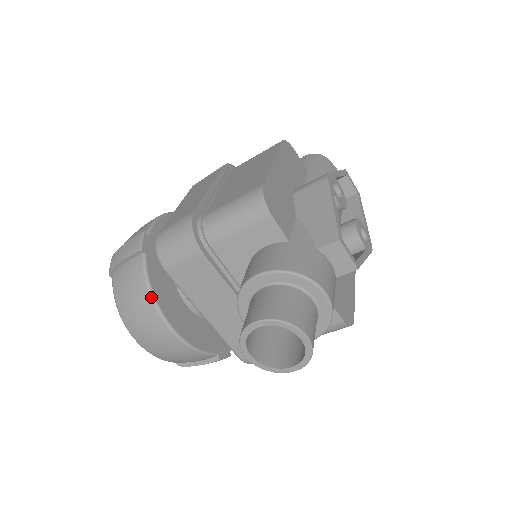
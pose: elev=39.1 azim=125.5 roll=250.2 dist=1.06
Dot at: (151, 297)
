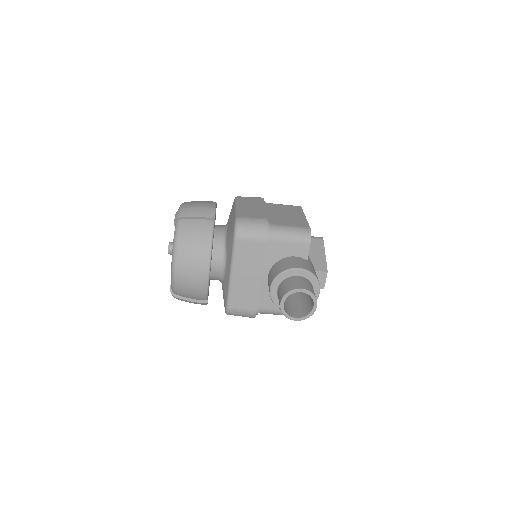
Dot at: (211, 248)
